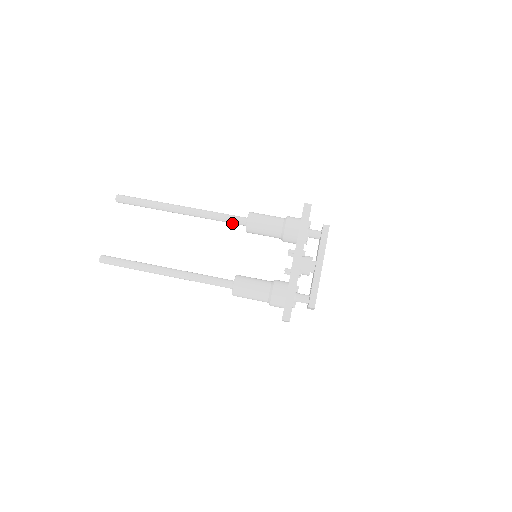
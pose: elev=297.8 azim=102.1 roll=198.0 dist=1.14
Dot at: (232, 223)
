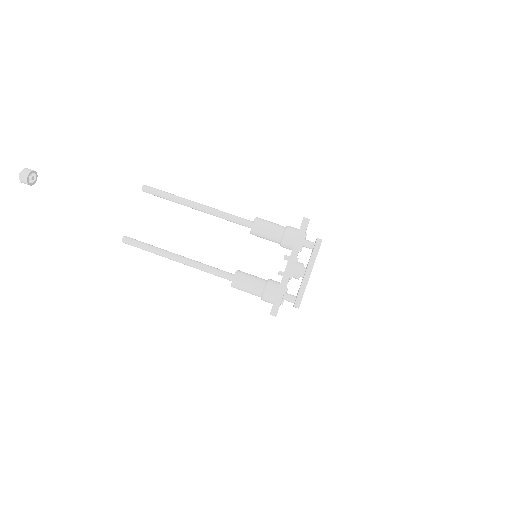
Dot at: (239, 224)
